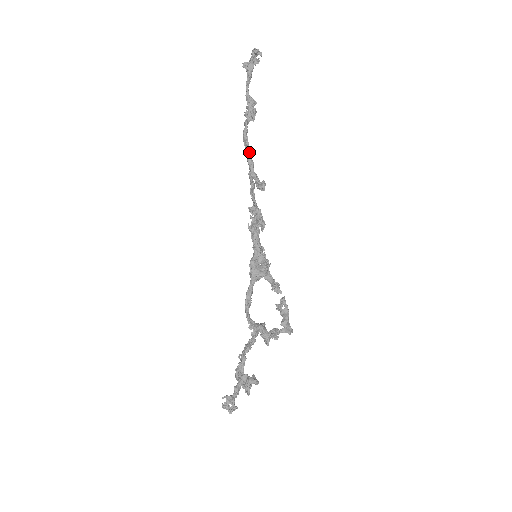
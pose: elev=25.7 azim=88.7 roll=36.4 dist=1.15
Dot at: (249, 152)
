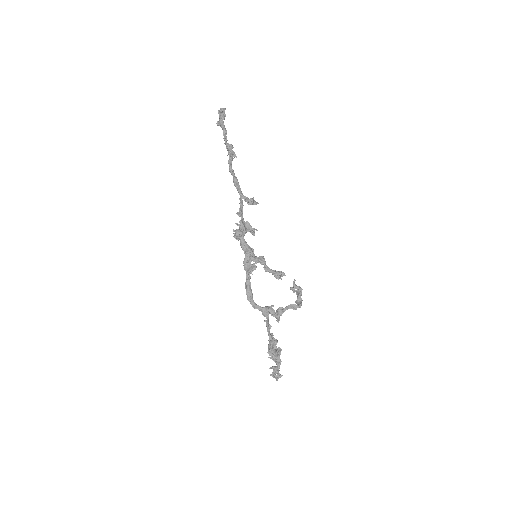
Dot at: (235, 182)
